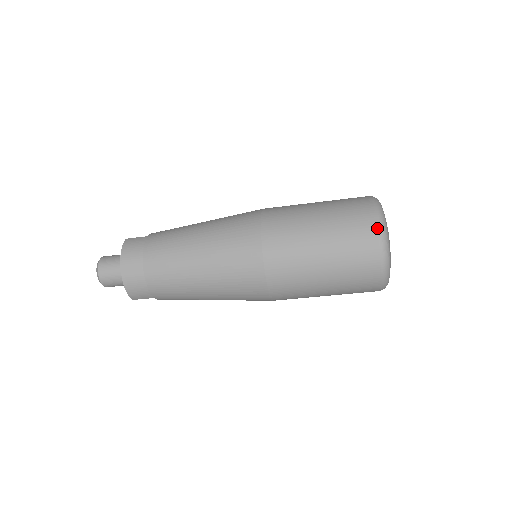
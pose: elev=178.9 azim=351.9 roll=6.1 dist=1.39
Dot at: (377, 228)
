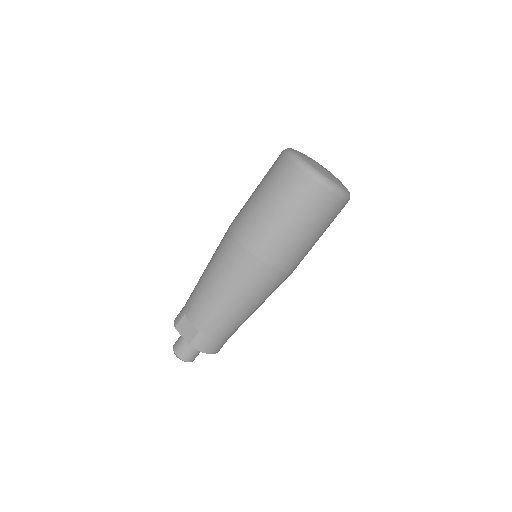
Dot at: (340, 198)
